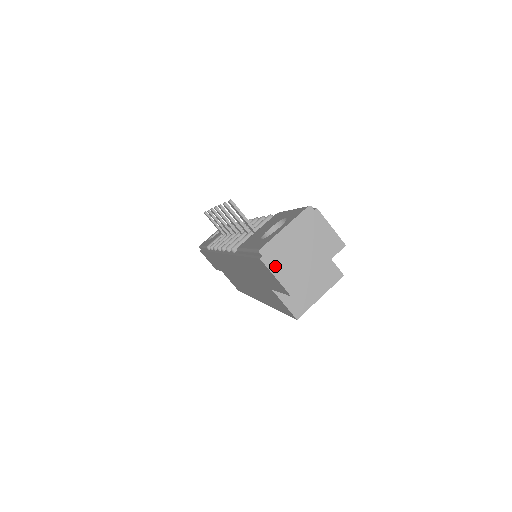
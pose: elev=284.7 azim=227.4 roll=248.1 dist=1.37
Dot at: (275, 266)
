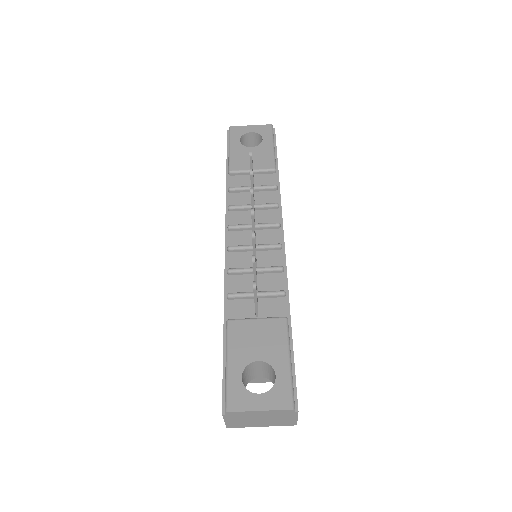
Dot at: (230, 419)
